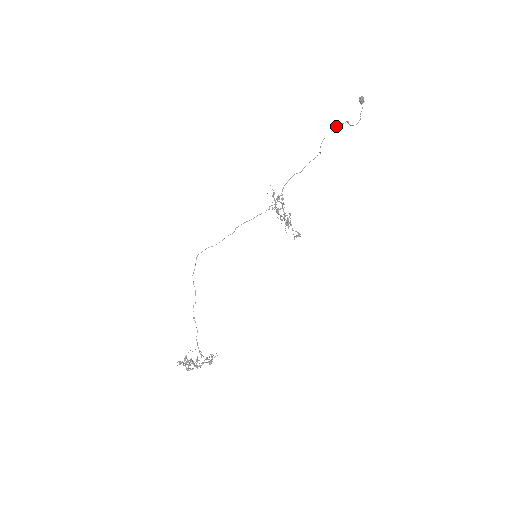
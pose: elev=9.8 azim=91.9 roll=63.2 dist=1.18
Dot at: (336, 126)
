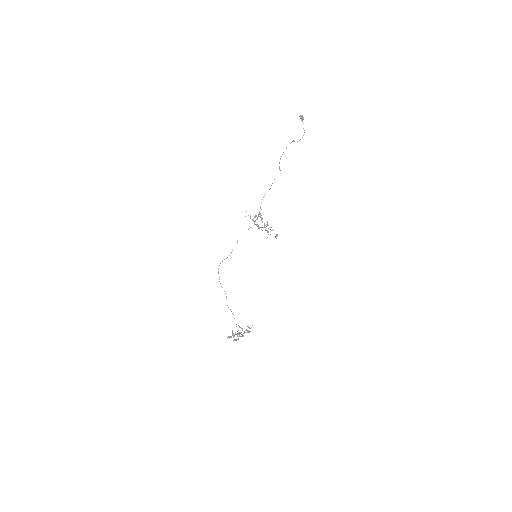
Dot at: occluded
